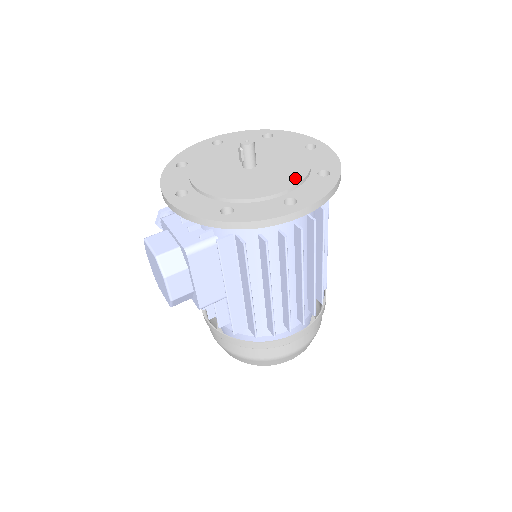
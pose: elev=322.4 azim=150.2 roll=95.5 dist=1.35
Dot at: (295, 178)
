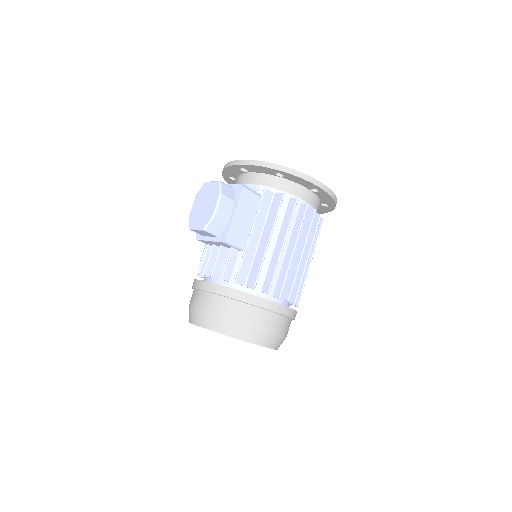
Dot at: occluded
